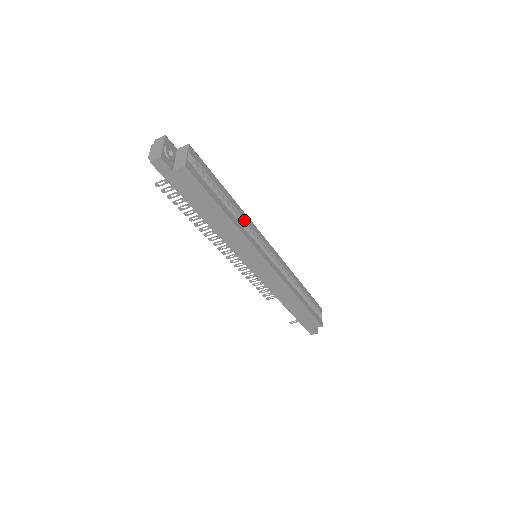
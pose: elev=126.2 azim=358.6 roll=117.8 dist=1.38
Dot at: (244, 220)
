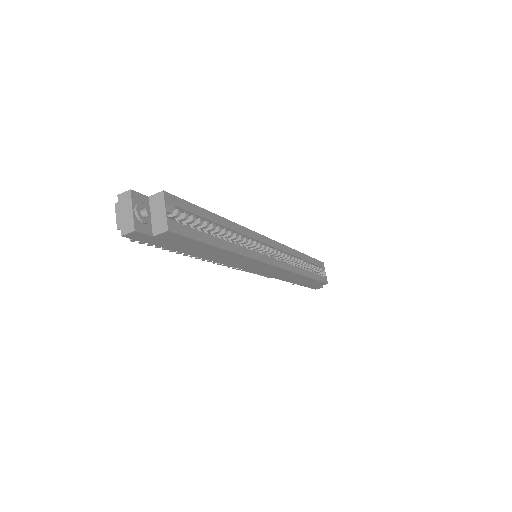
Dot at: (240, 234)
